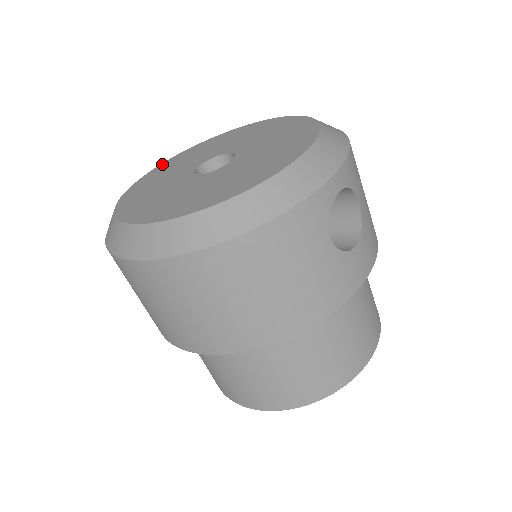
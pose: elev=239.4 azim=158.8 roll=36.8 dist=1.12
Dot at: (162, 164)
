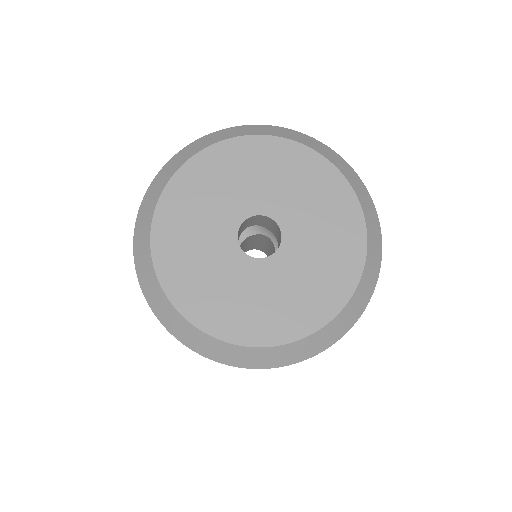
Dot at: (197, 158)
